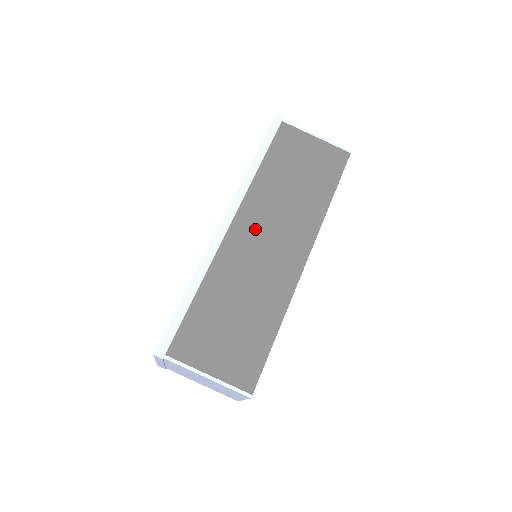
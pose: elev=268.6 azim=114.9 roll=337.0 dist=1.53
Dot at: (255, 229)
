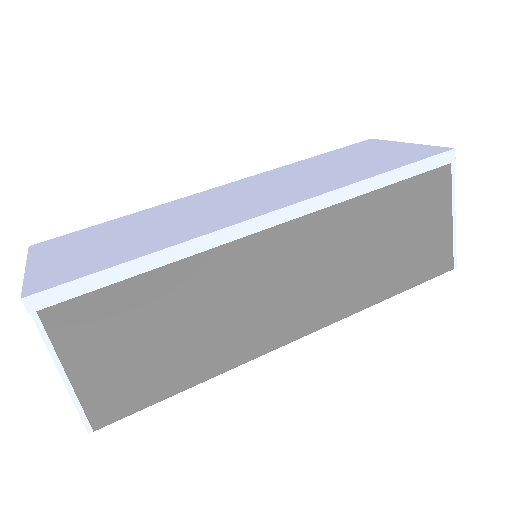
Dot at: (292, 258)
